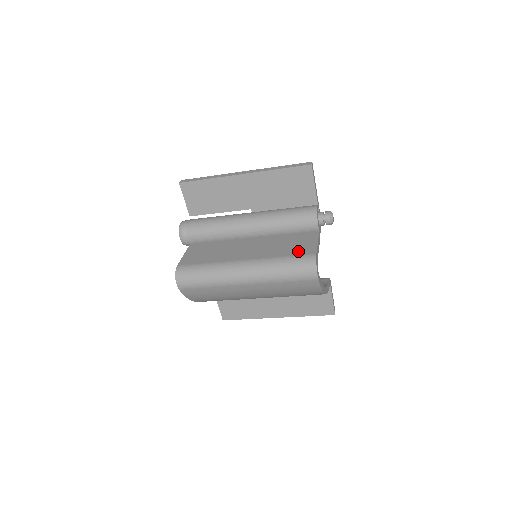
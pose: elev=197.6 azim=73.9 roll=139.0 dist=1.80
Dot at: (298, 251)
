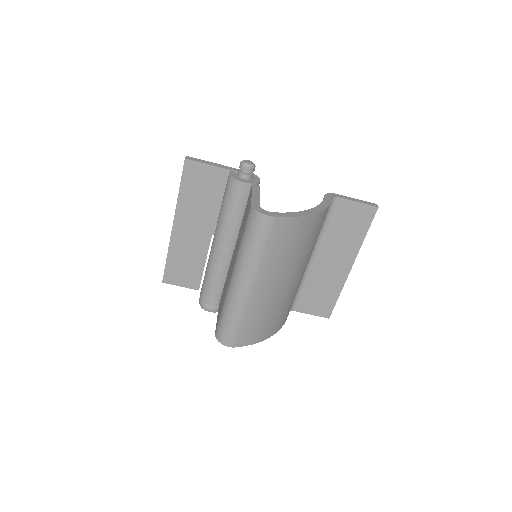
Dot at: (245, 219)
